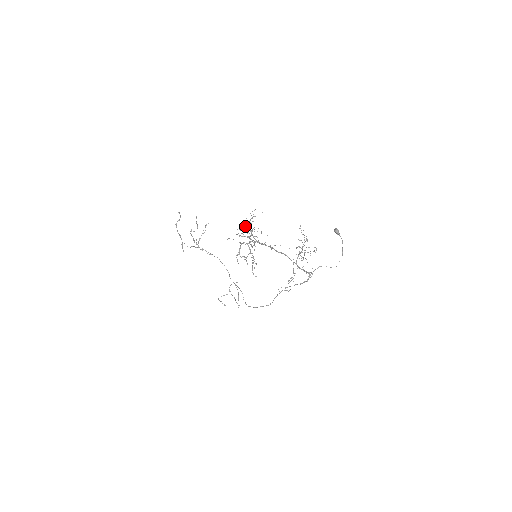
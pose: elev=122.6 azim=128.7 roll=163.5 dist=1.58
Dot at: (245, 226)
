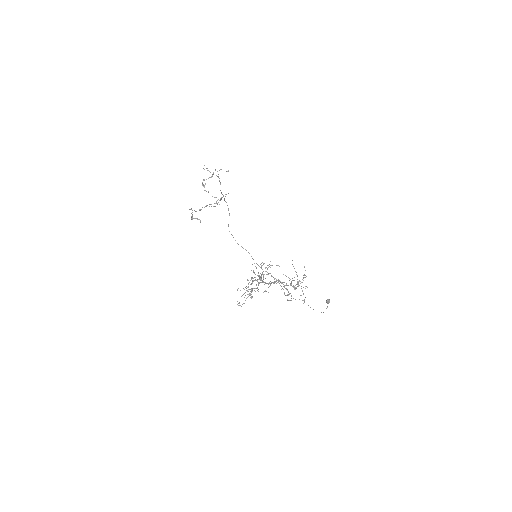
Dot at: (258, 275)
